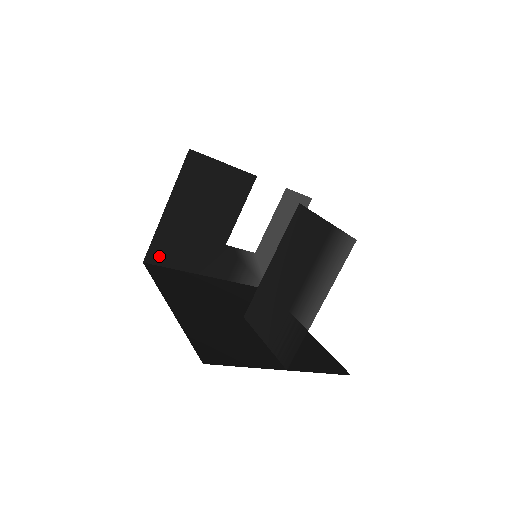
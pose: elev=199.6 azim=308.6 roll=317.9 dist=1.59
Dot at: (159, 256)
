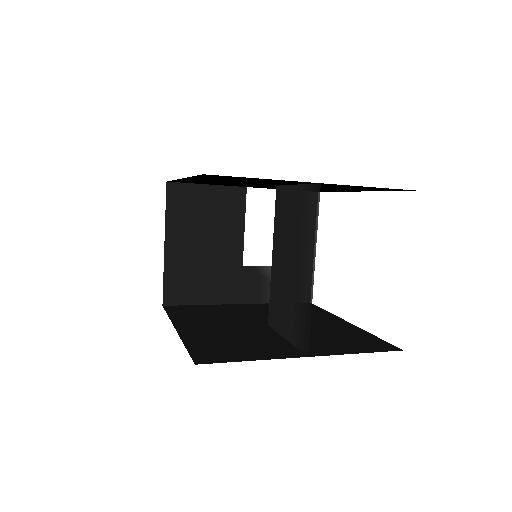
Dot at: (177, 295)
